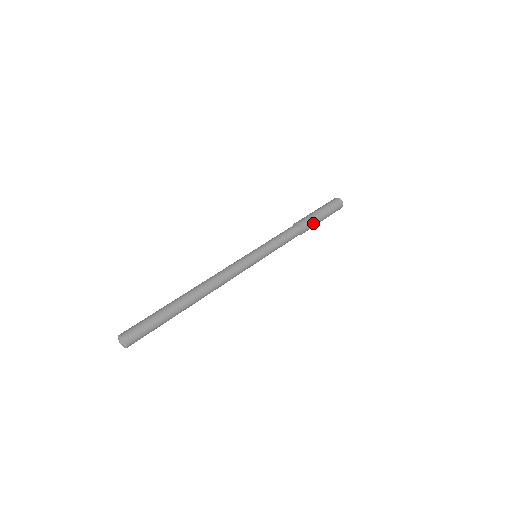
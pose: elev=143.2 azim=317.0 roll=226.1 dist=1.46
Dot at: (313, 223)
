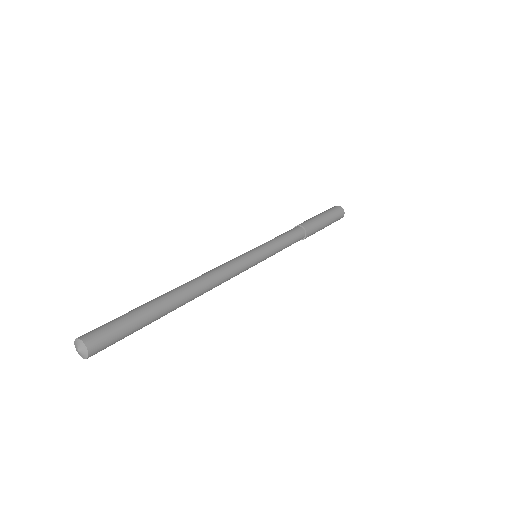
Dot at: (315, 232)
